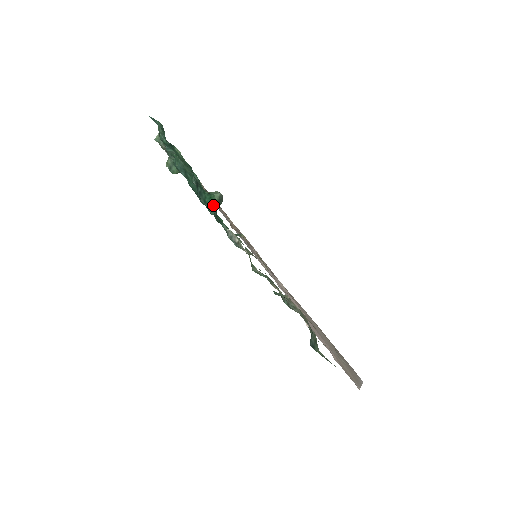
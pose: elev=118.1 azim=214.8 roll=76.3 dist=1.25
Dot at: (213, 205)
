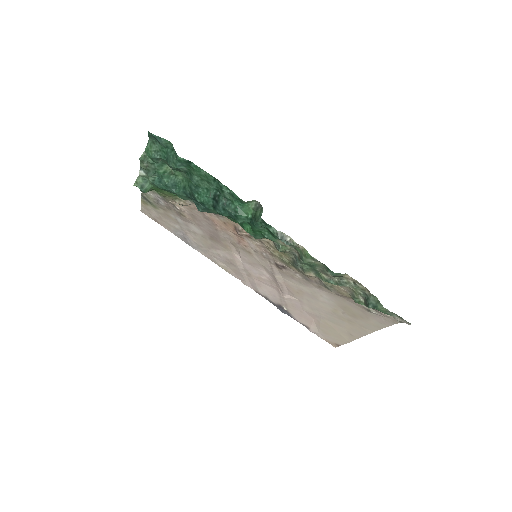
Dot at: (246, 213)
